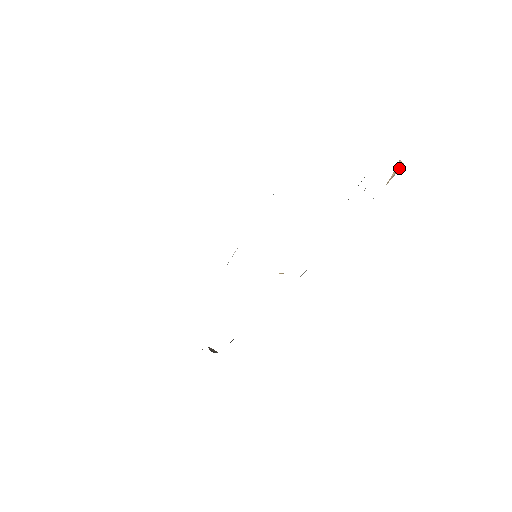
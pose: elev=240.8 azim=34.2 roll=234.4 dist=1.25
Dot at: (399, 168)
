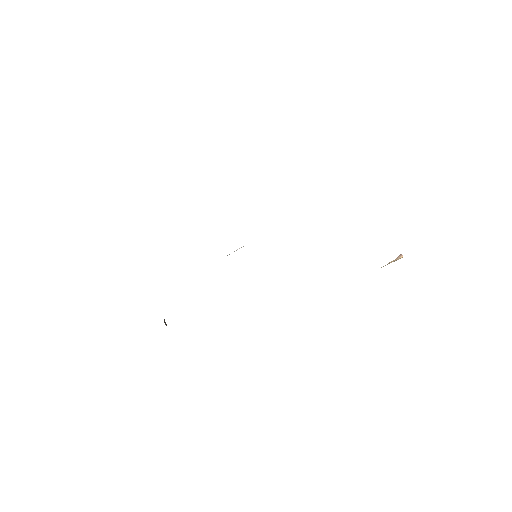
Dot at: (398, 259)
